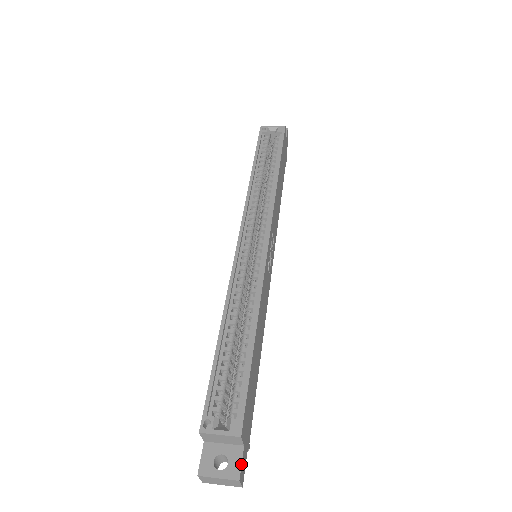
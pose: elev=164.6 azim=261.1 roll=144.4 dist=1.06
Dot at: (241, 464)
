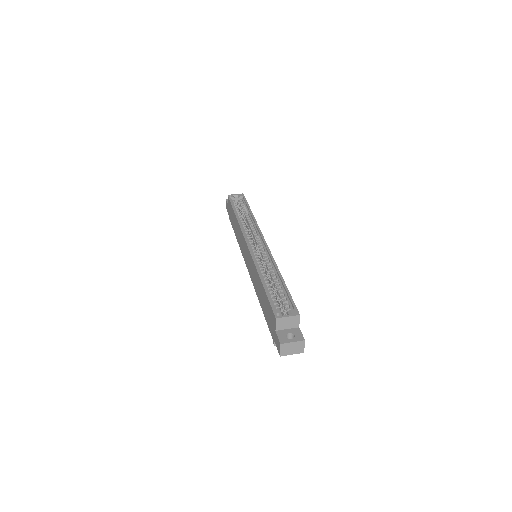
Dot at: (302, 334)
